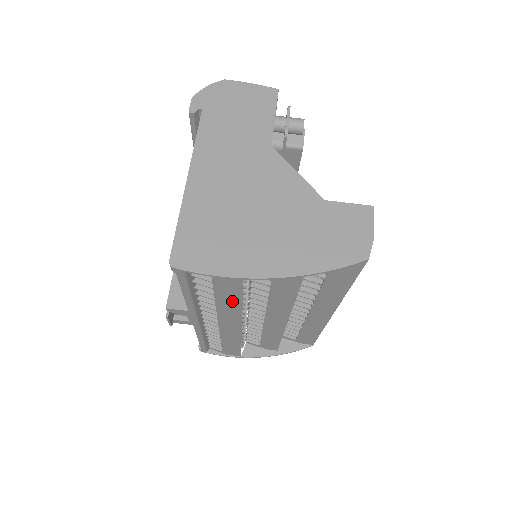
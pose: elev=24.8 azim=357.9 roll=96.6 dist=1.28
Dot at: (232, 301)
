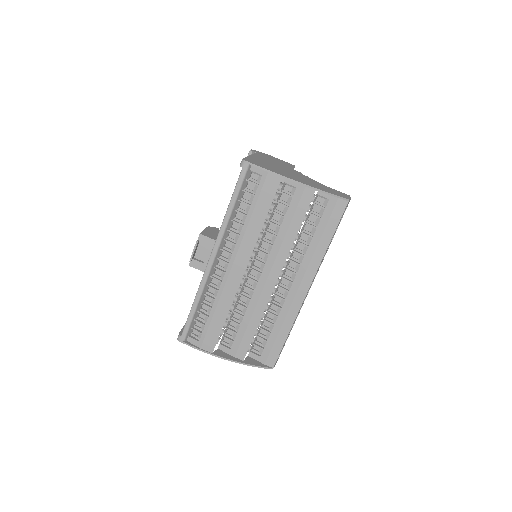
Dot at: (259, 216)
